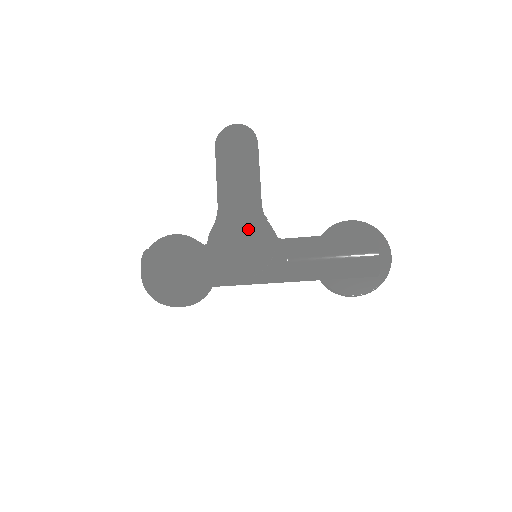
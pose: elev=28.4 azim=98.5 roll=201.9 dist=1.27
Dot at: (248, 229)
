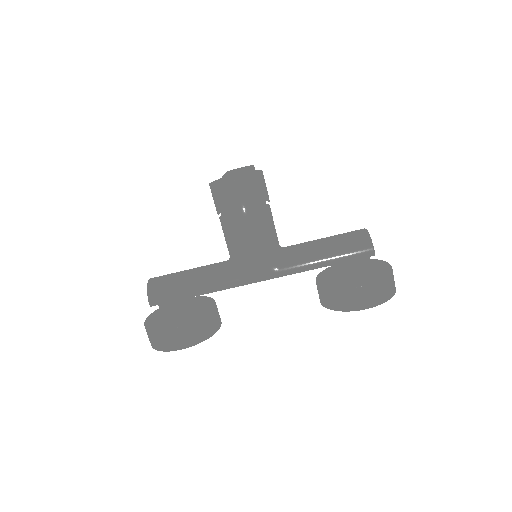
Dot at: (242, 174)
